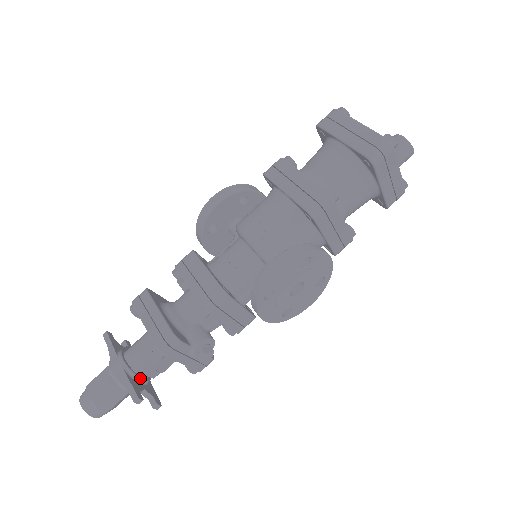
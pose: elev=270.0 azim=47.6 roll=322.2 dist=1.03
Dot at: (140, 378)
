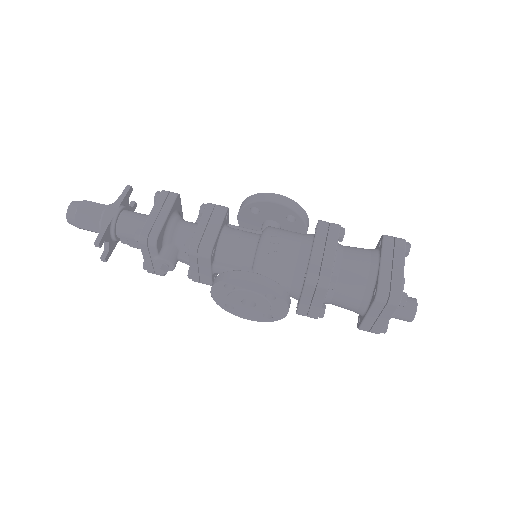
Dot at: (114, 234)
